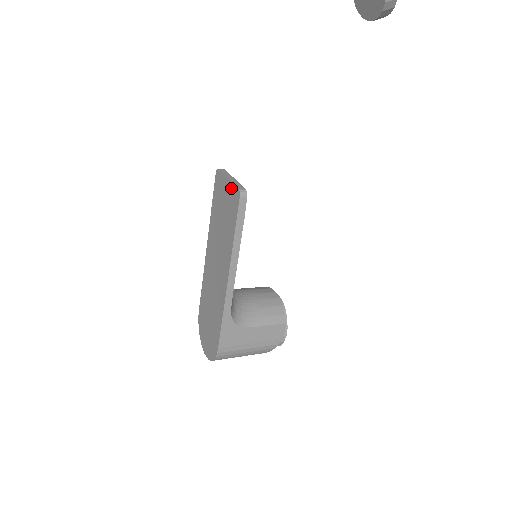
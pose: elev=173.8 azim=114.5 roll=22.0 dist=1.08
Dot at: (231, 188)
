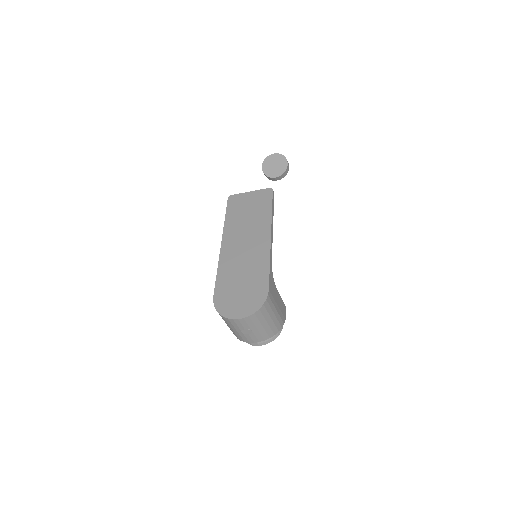
Dot at: (258, 192)
